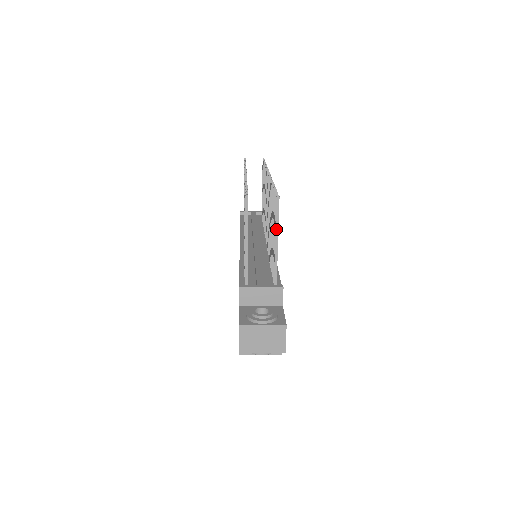
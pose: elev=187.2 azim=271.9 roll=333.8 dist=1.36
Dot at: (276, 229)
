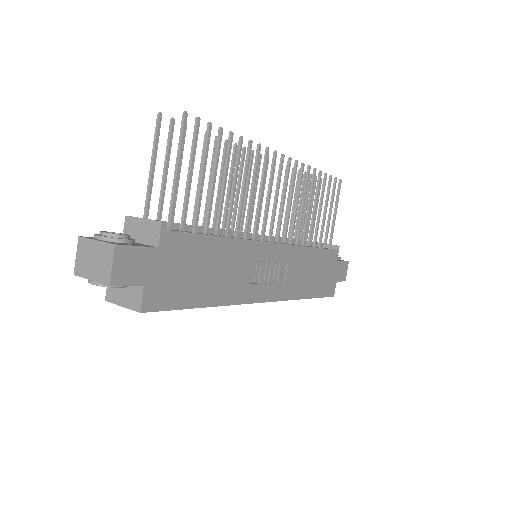
Dot at: (178, 153)
